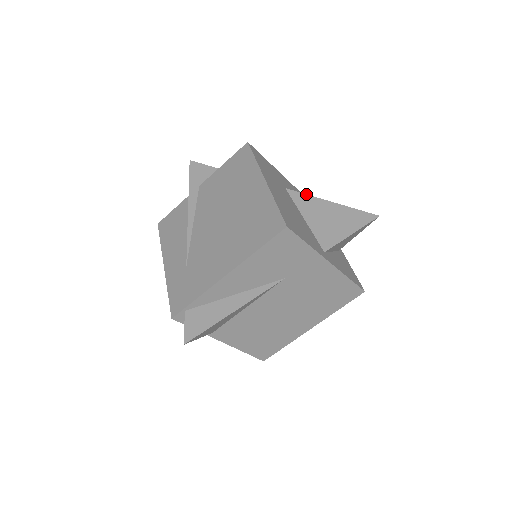
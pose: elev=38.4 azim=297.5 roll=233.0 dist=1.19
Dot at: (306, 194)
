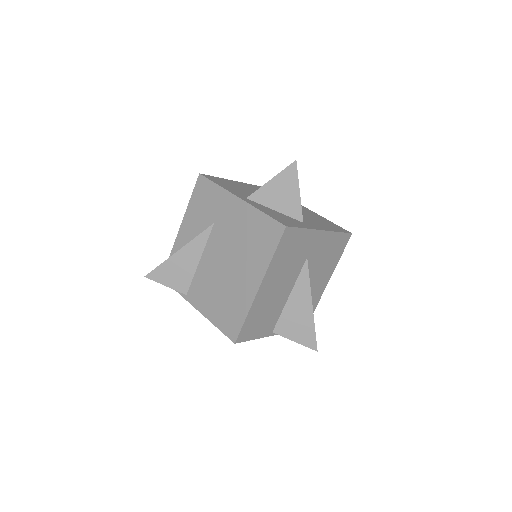
Dot at: occluded
